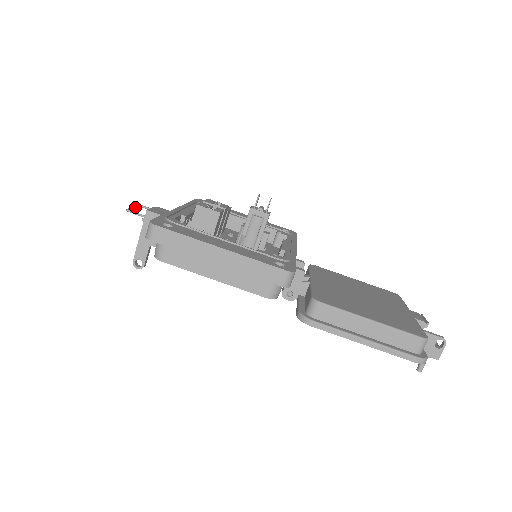
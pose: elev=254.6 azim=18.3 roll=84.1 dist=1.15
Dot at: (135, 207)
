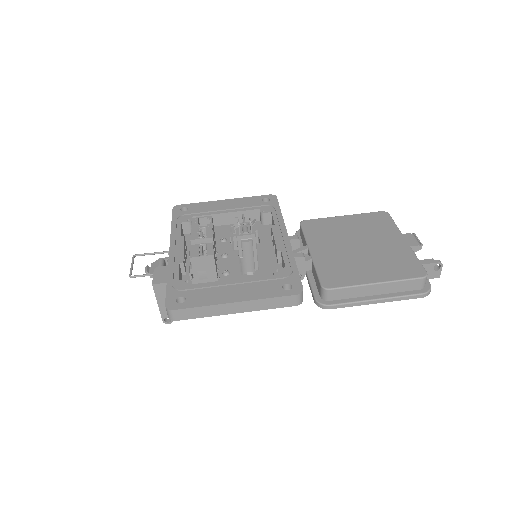
Dot at: (132, 264)
